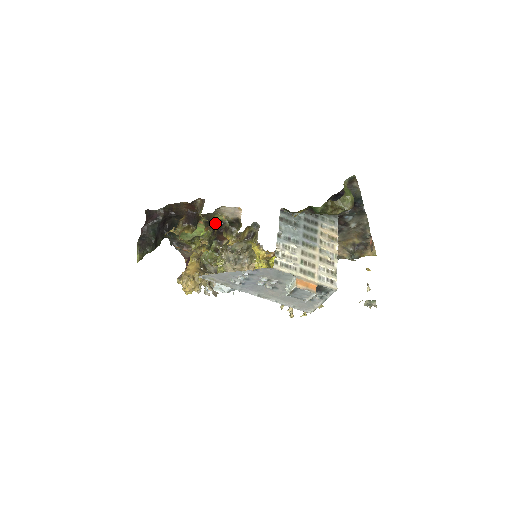
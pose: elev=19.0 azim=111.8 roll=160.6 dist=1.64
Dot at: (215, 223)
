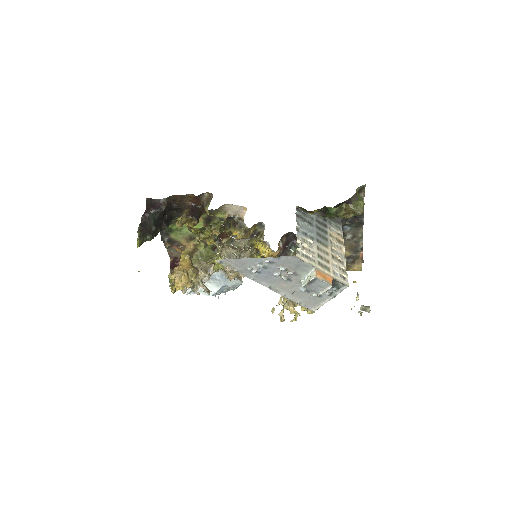
Dot at: (215, 221)
